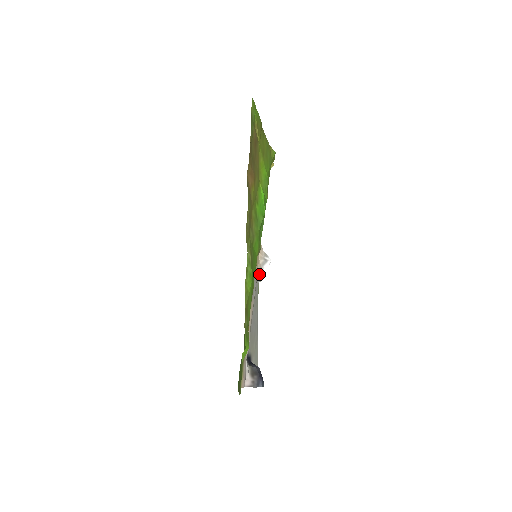
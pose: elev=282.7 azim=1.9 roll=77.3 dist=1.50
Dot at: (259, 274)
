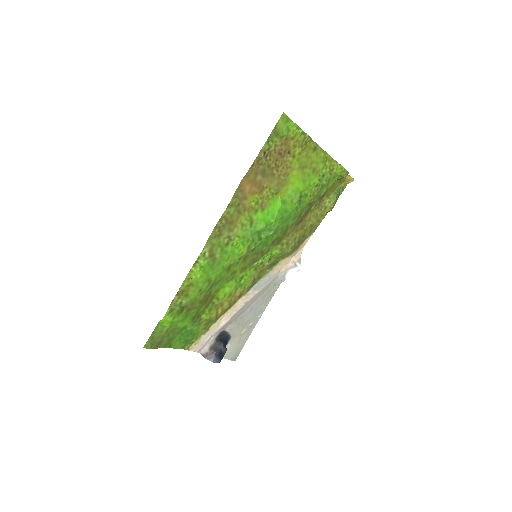
Dot at: (282, 274)
